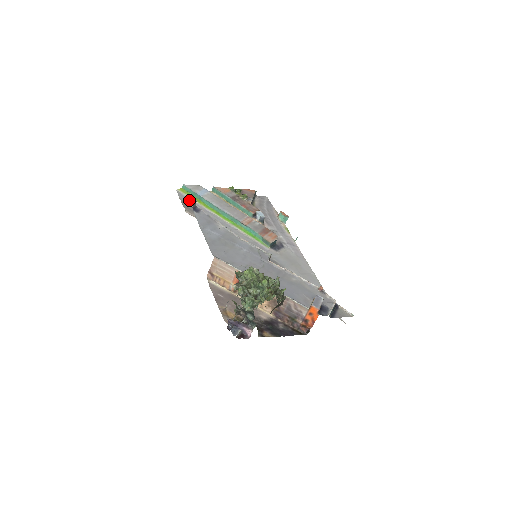
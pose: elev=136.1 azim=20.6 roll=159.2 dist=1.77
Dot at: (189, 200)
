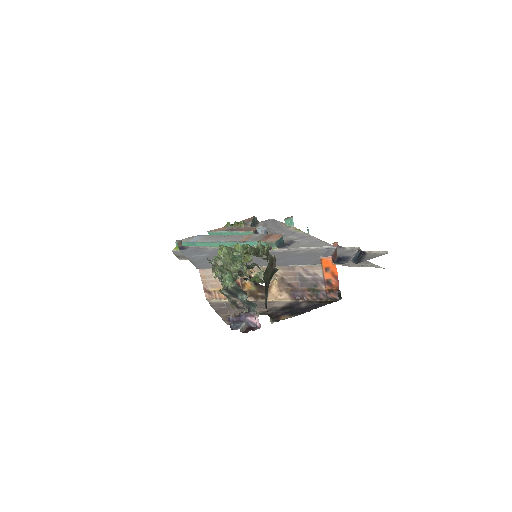
Dot at: occluded
